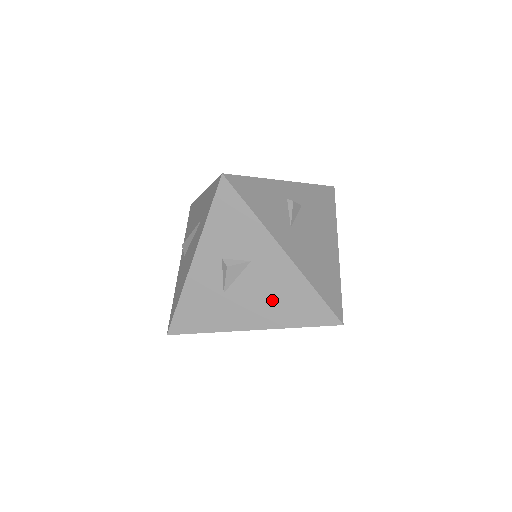
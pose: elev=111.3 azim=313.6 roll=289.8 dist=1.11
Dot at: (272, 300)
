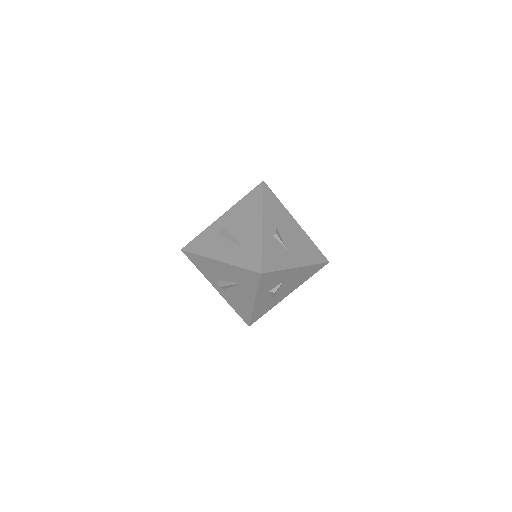
Dot at: (296, 282)
